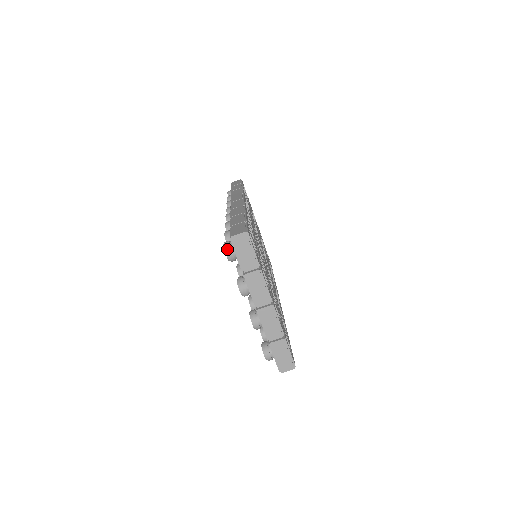
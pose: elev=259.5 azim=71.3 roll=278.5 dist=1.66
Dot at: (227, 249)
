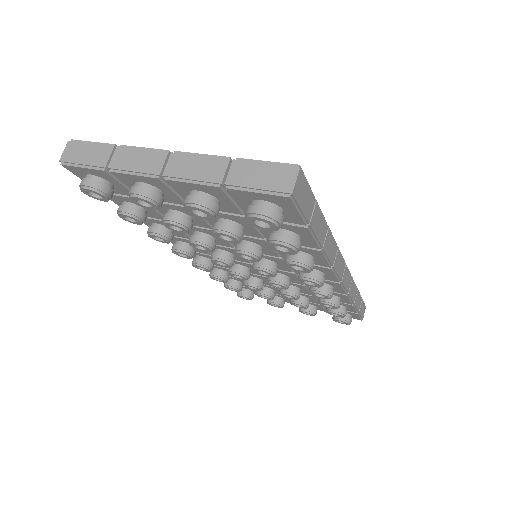
Dot at: (80, 184)
